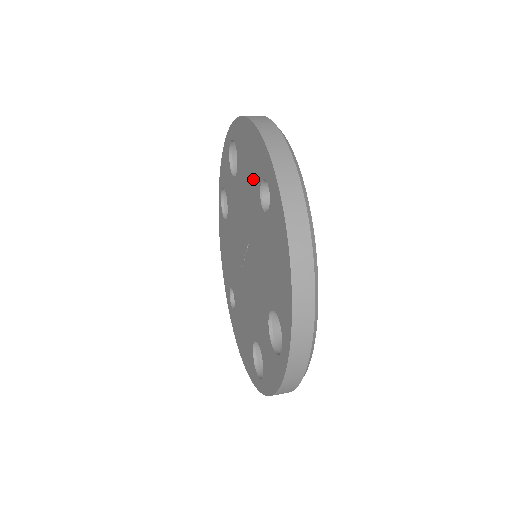
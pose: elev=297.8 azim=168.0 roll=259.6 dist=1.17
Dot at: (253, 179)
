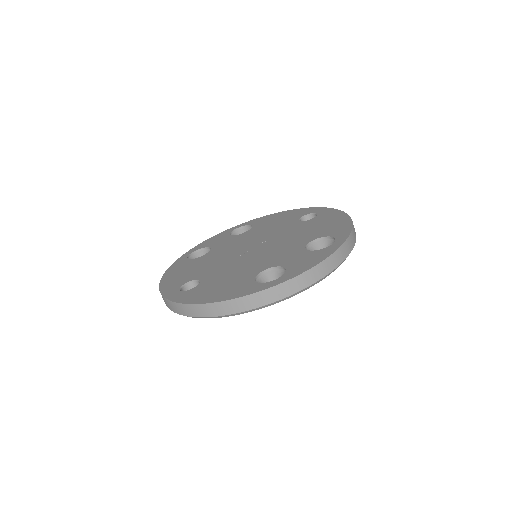
Dot at: (287, 220)
